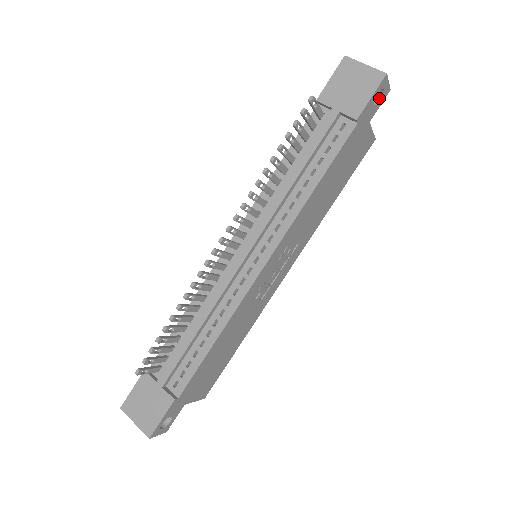
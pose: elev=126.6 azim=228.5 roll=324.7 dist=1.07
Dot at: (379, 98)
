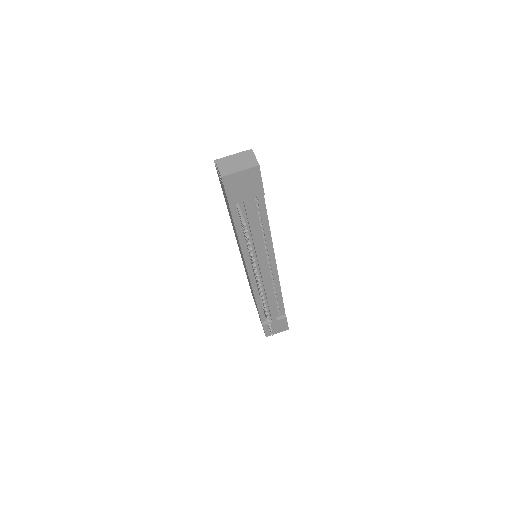
Dot at: occluded
